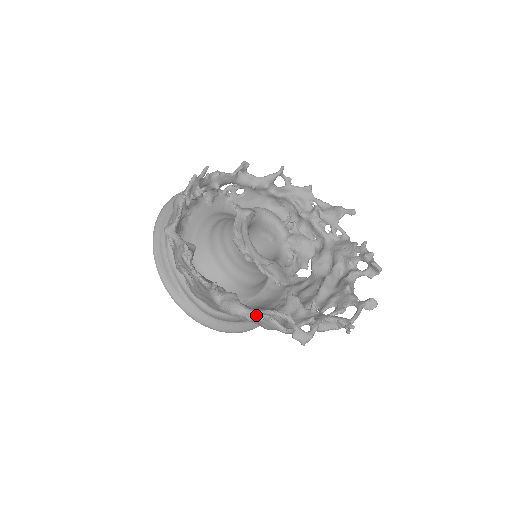
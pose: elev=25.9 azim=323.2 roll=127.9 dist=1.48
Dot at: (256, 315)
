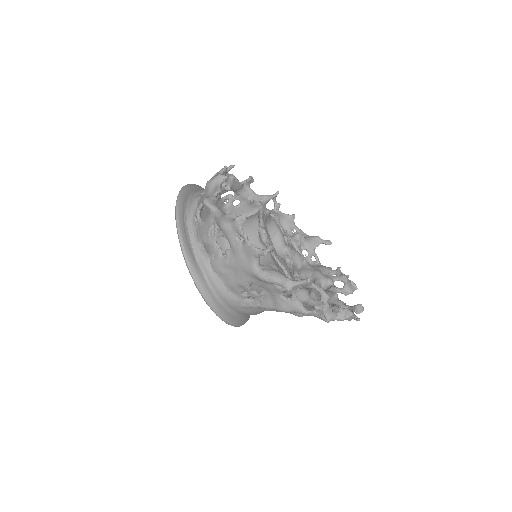
Dot at: (297, 285)
